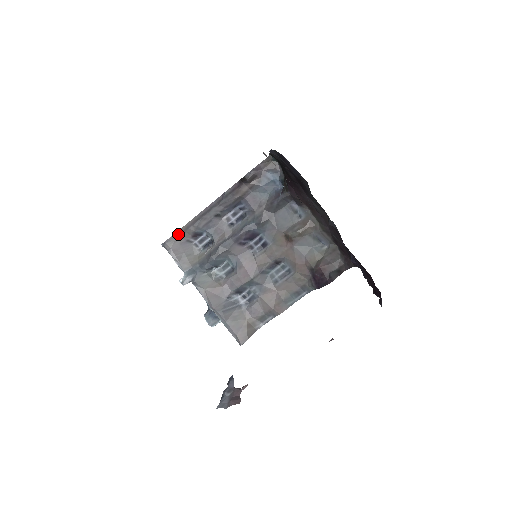
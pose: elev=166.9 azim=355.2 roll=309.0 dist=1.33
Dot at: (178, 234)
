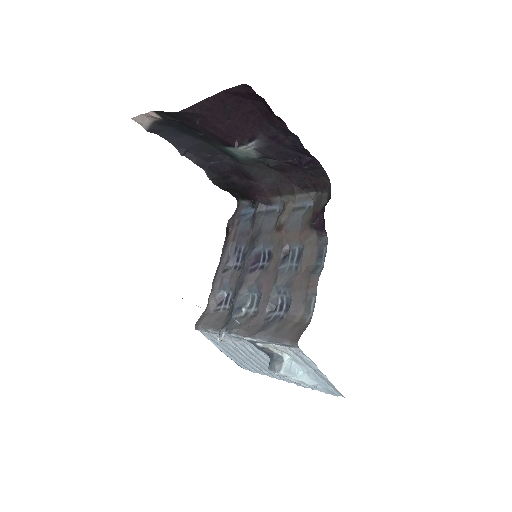
Dot at: (205, 311)
